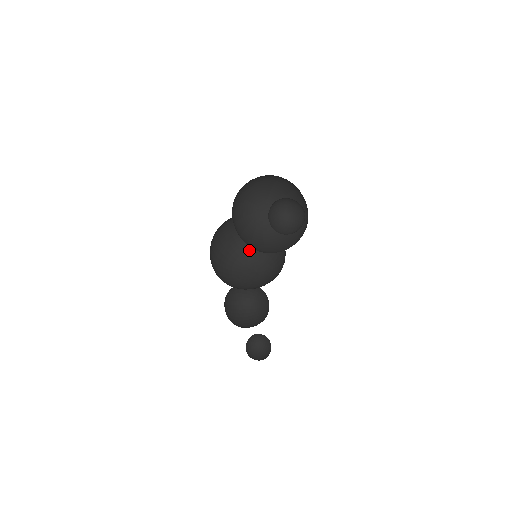
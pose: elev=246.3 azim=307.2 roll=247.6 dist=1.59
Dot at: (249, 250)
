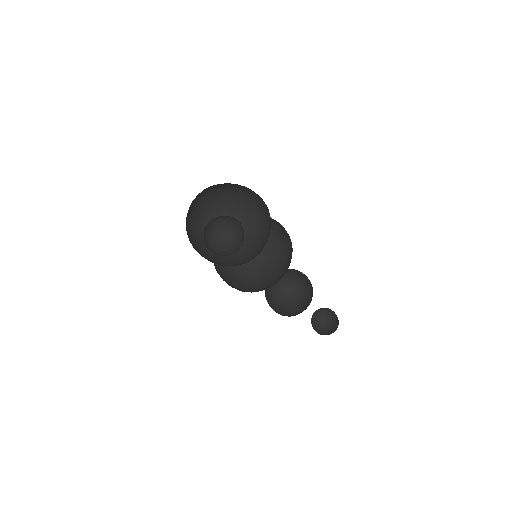
Dot at: occluded
